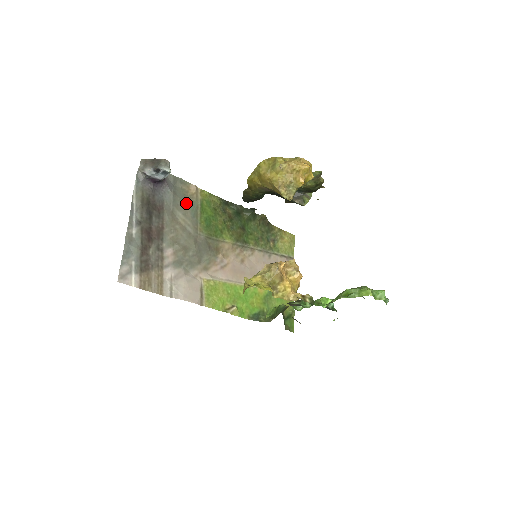
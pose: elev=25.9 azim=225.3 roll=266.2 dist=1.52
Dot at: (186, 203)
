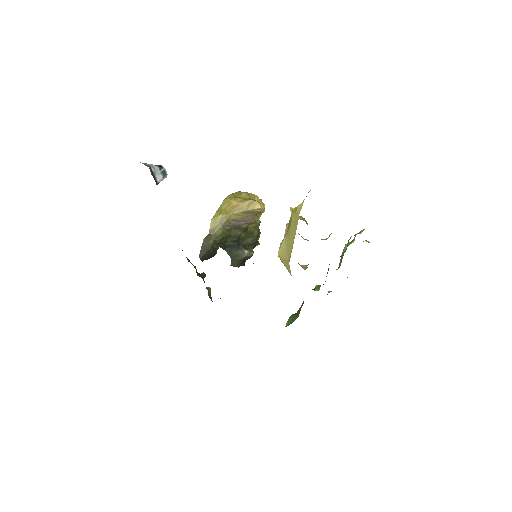
Dot at: occluded
